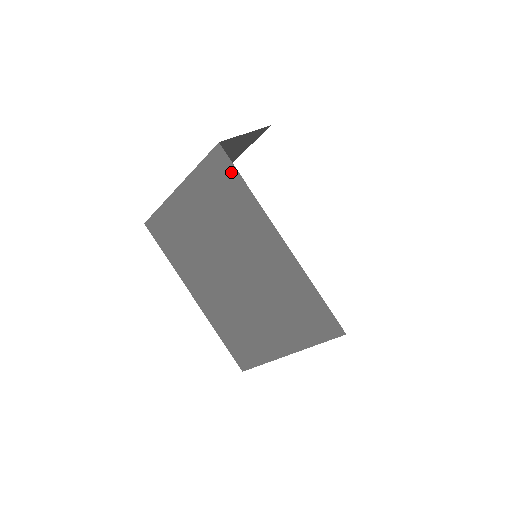
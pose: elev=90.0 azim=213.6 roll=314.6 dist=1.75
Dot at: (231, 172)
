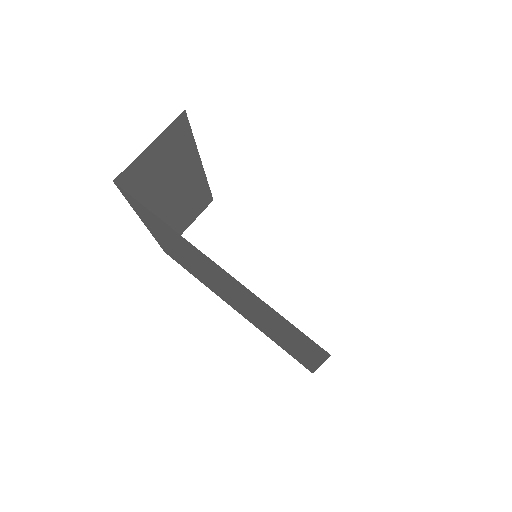
Dot at: (141, 206)
